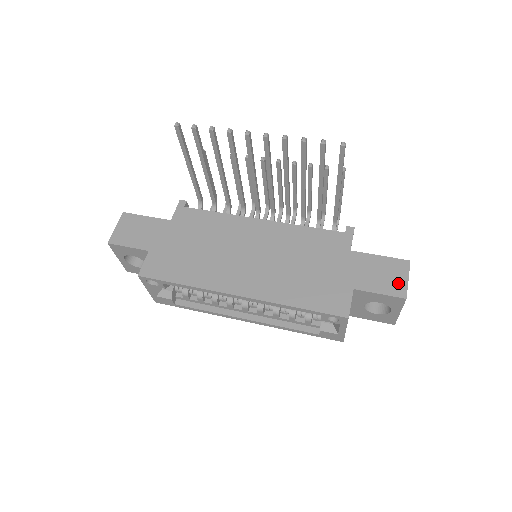
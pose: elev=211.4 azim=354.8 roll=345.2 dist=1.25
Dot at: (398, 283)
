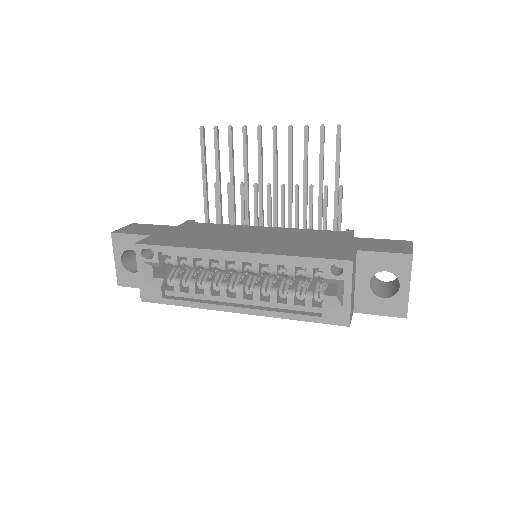
Dot at: (402, 248)
